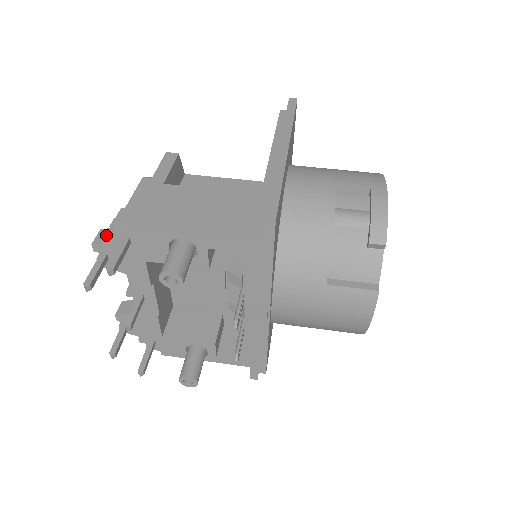
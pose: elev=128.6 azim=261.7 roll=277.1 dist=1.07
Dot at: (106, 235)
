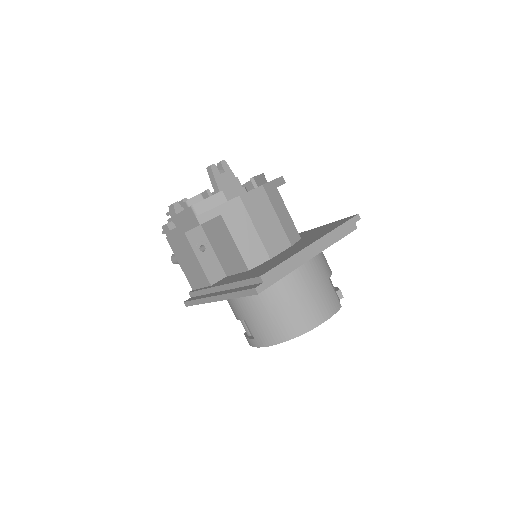
Dot at: (172, 211)
